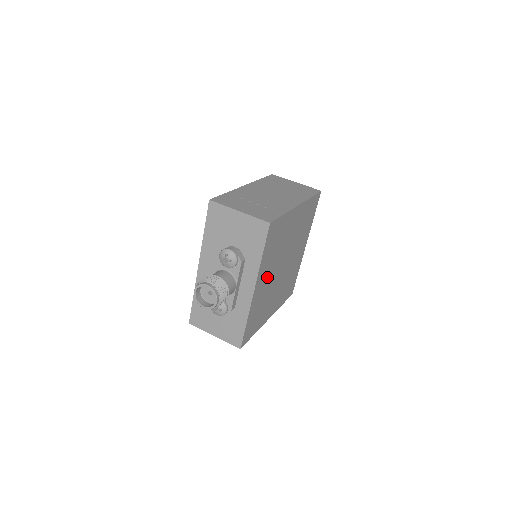
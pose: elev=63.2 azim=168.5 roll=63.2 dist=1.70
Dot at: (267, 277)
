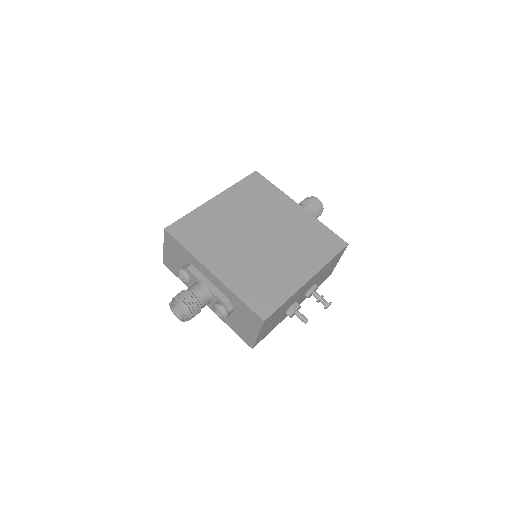
Dot at: (230, 256)
